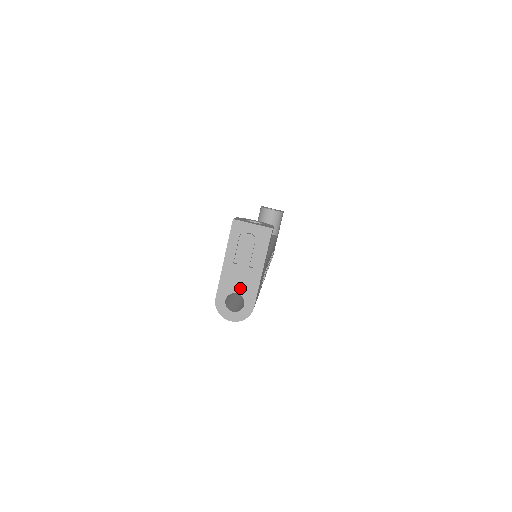
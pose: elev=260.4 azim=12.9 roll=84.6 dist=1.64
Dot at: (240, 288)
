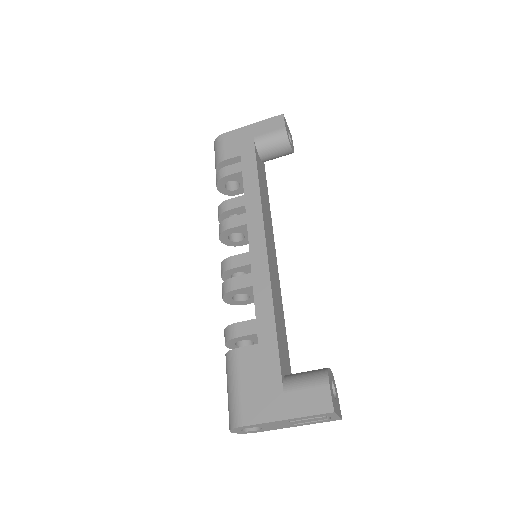
Dot at: (268, 427)
